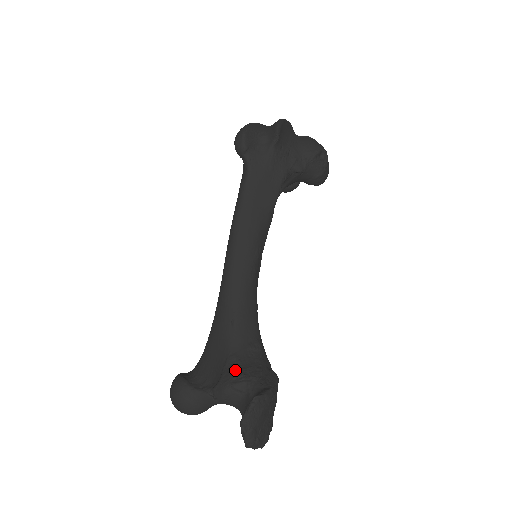
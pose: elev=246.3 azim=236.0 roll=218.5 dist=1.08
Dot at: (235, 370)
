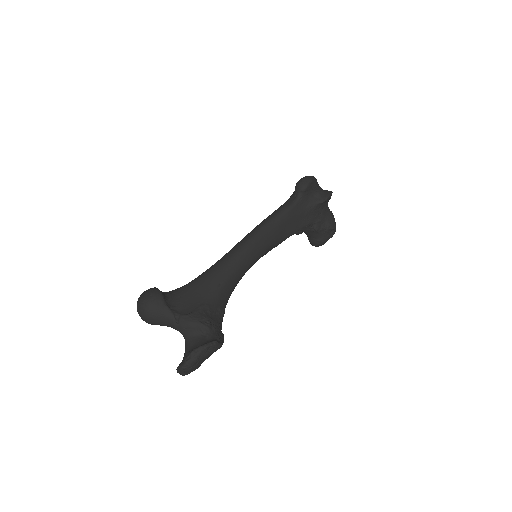
Dot at: (206, 315)
